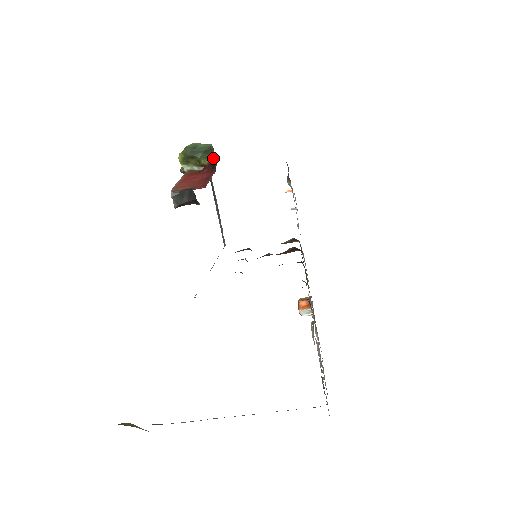
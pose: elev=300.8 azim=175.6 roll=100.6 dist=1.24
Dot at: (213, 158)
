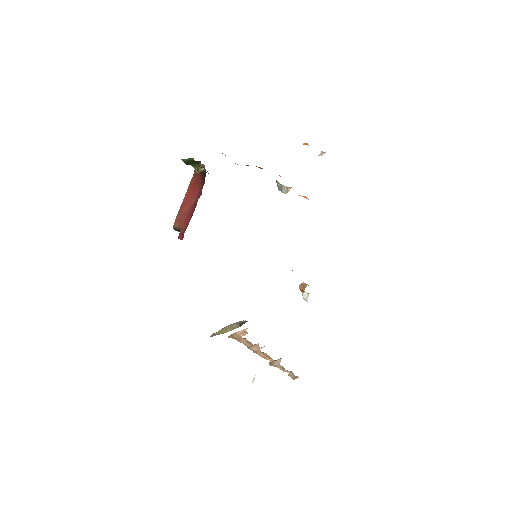
Dot at: (201, 168)
